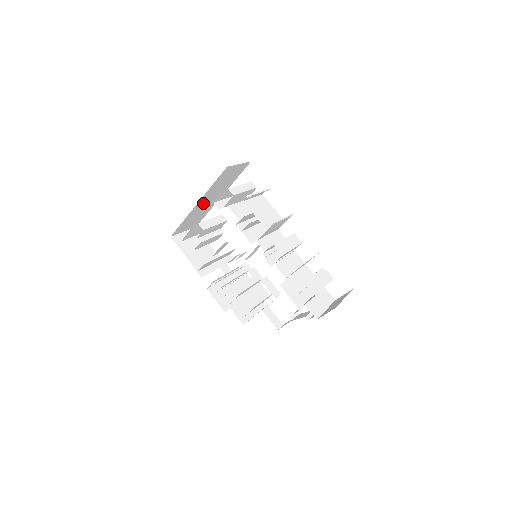
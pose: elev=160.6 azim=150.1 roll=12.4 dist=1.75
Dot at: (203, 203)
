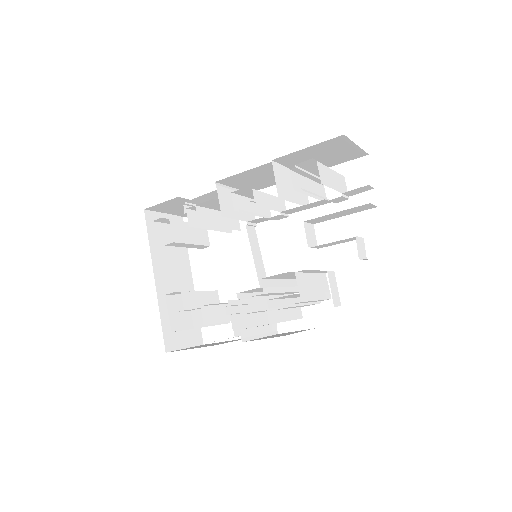
Dot at: (167, 283)
